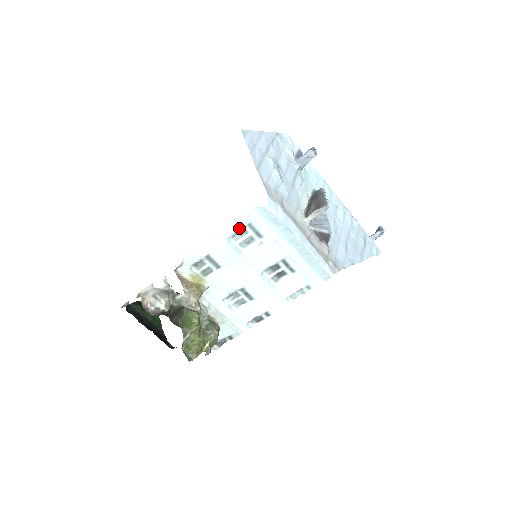
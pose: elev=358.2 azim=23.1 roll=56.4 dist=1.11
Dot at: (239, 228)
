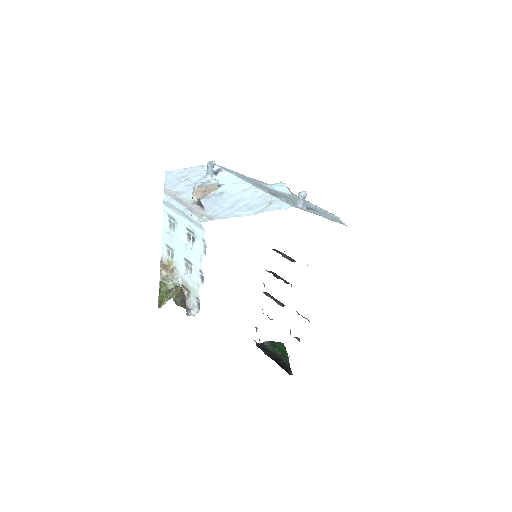
Dot at: (167, 220)
